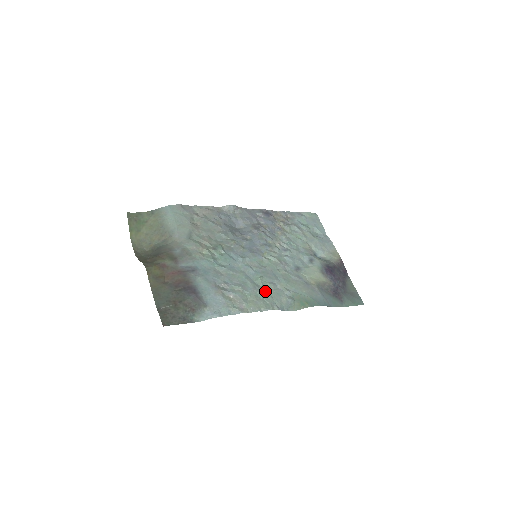
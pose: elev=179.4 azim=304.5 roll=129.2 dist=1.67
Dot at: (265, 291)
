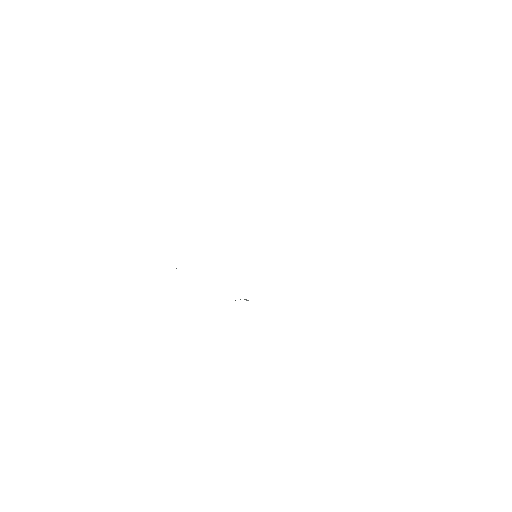
Dot at: occluded
